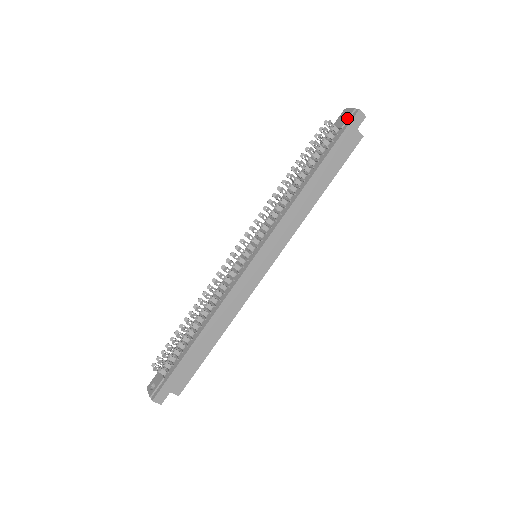
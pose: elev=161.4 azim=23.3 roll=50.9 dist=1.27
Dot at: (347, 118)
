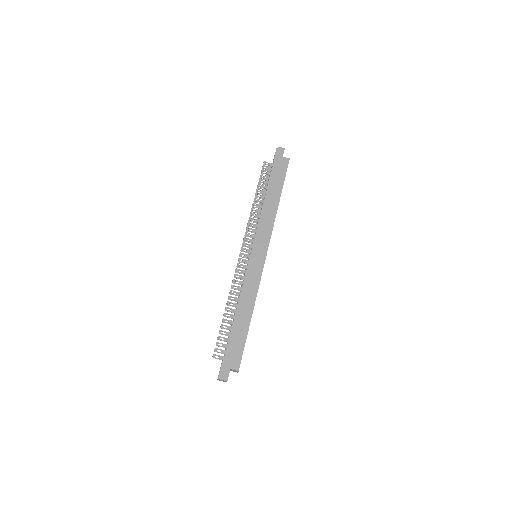
Dot at: (274, 155)
